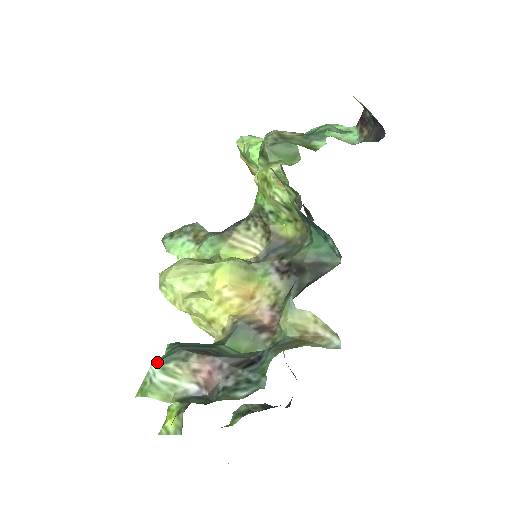
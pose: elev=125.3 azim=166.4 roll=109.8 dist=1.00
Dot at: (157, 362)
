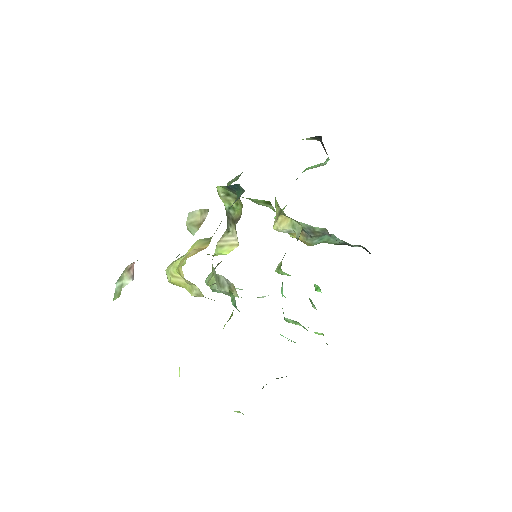
Dot at: occluded
